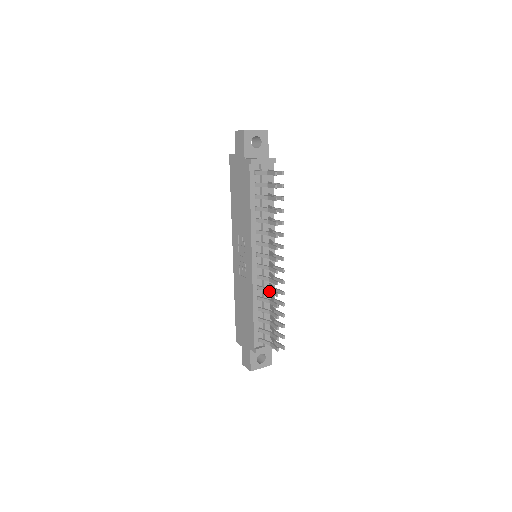
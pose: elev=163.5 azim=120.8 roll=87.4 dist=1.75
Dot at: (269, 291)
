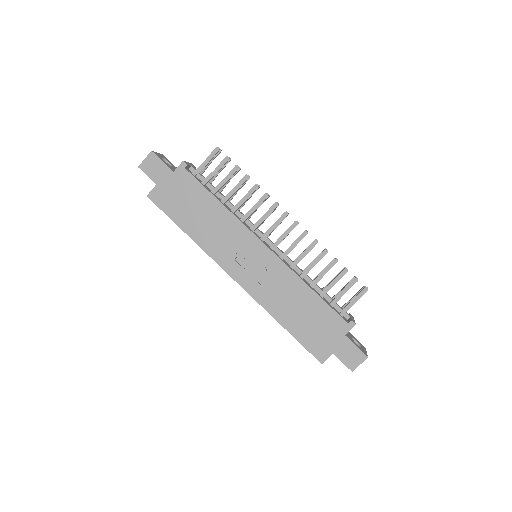
Dot at: (304, 254)
